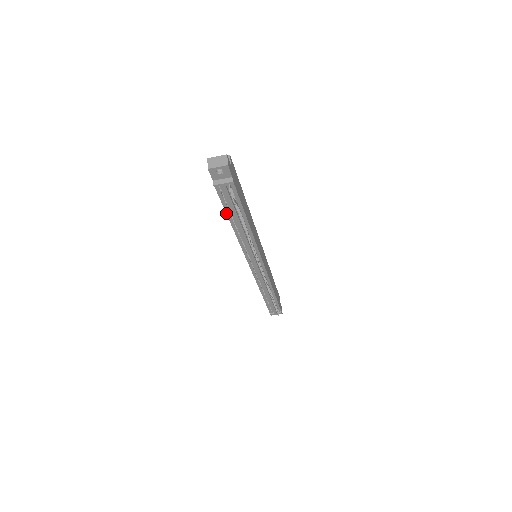
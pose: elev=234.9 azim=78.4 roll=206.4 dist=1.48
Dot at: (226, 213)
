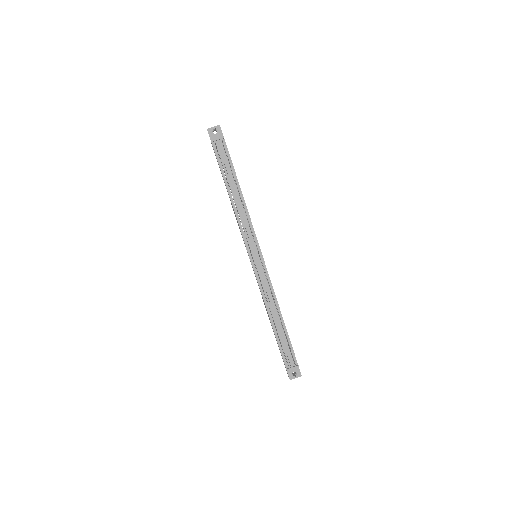
Dot at: (223, 176)
